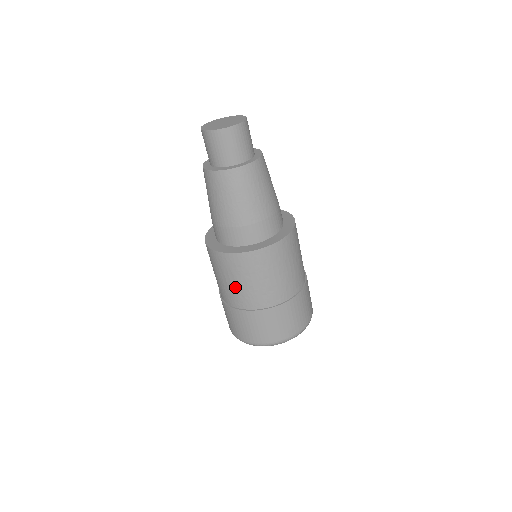
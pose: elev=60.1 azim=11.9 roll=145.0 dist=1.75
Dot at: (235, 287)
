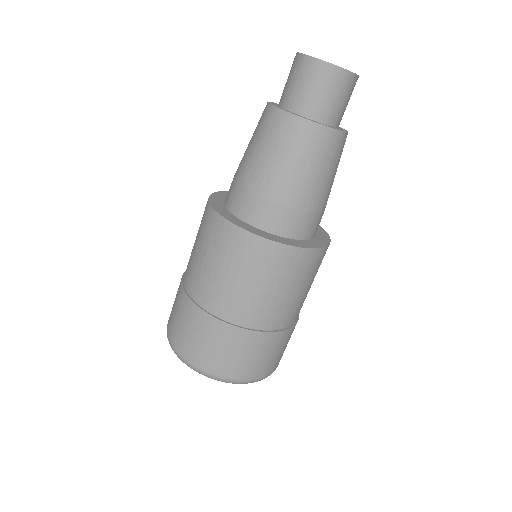
Dot at: (238, 288)
